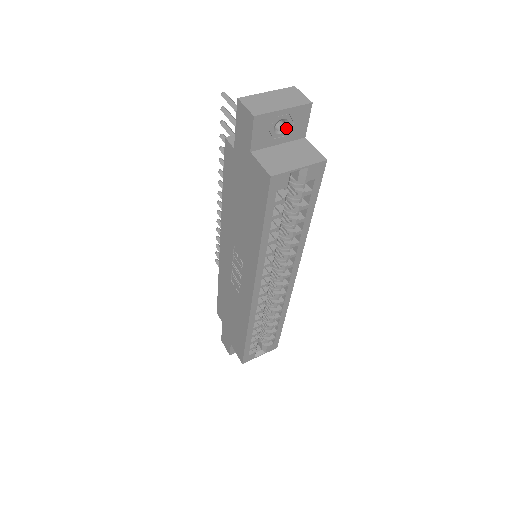
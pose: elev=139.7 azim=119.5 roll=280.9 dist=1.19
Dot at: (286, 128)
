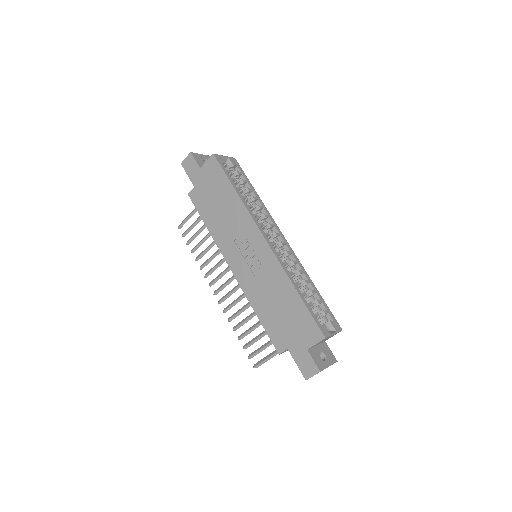
Dot at: occluded
